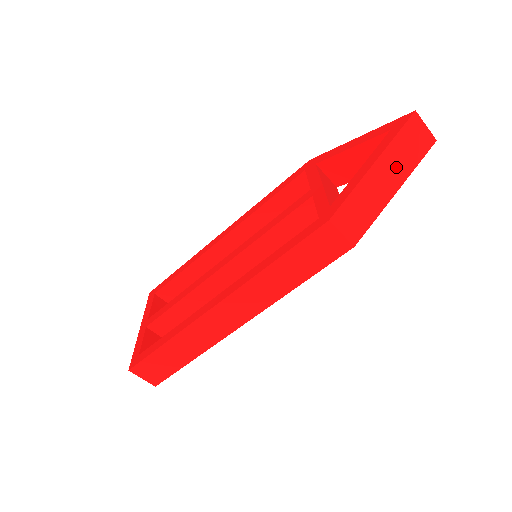
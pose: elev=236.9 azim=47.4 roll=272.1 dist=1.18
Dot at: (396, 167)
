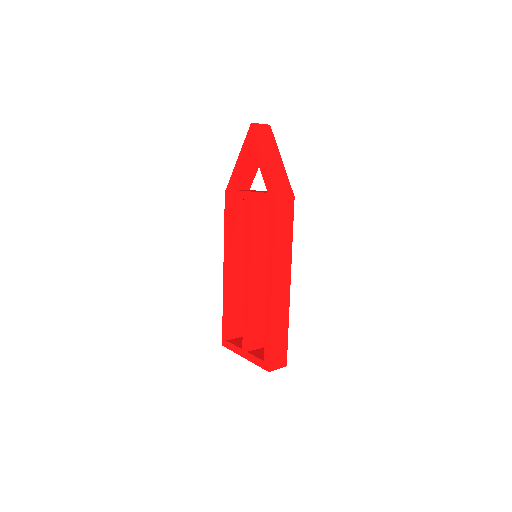
Dot at: (271, 151)
